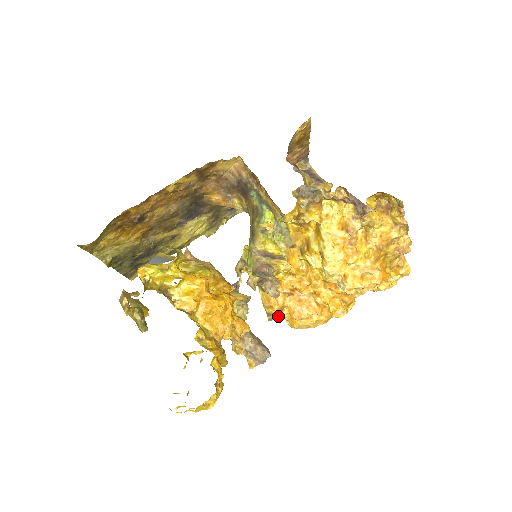
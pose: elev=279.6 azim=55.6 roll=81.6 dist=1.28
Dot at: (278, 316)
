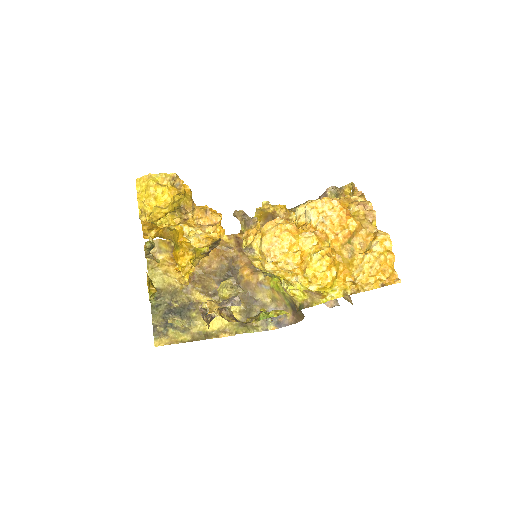
Dot at: (252, 242)
